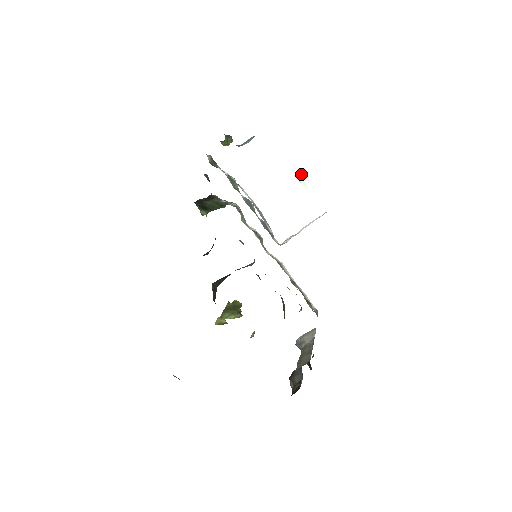
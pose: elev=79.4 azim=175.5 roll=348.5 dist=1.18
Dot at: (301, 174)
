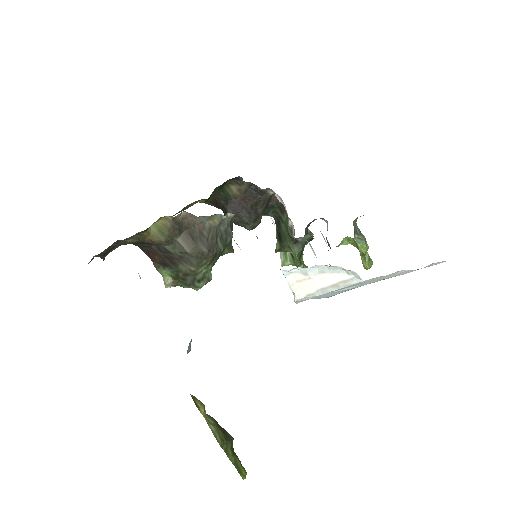
Dot at: (388, 278)
